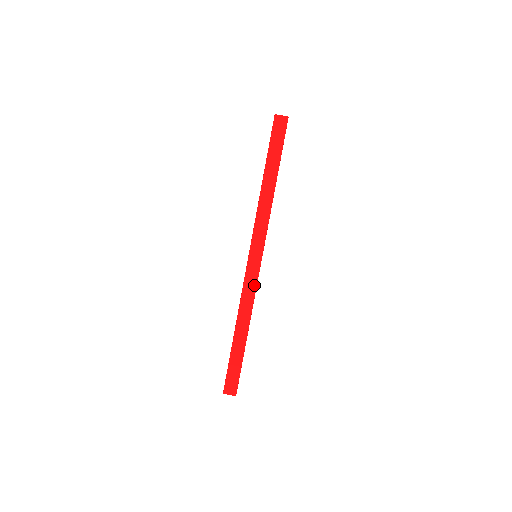
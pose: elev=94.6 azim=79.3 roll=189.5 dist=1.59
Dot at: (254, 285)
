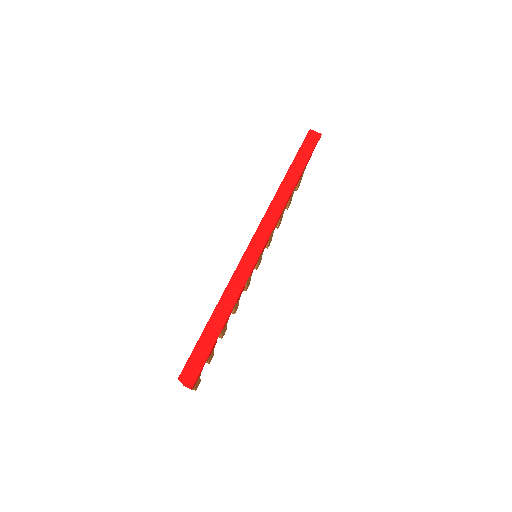
Dot at: (251, 265)
